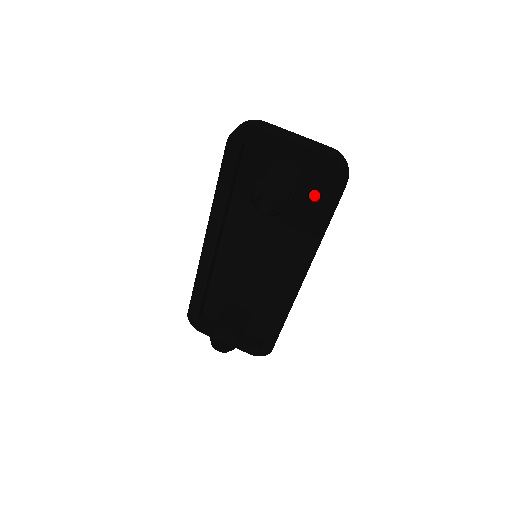
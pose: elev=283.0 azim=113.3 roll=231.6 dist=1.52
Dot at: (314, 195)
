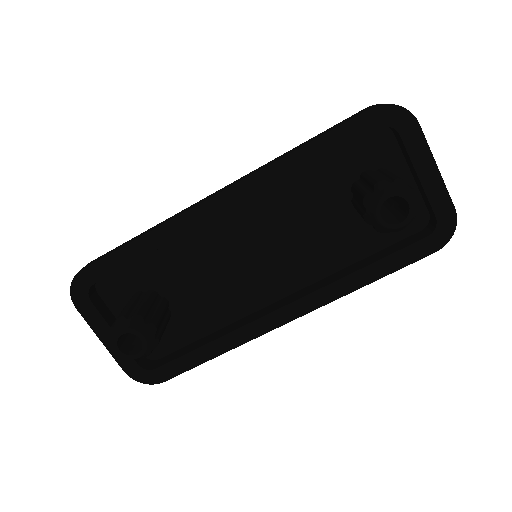
Dot at: (386, 235)
